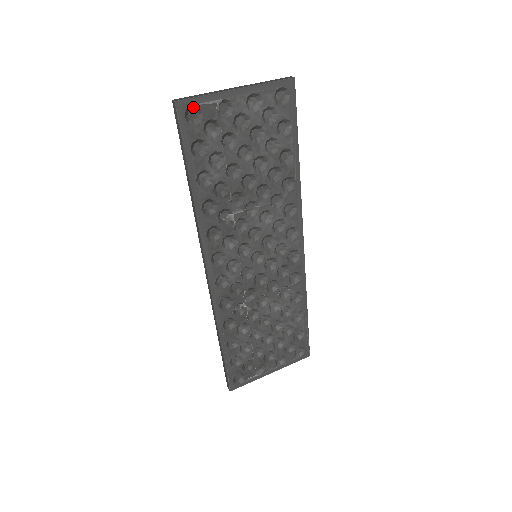
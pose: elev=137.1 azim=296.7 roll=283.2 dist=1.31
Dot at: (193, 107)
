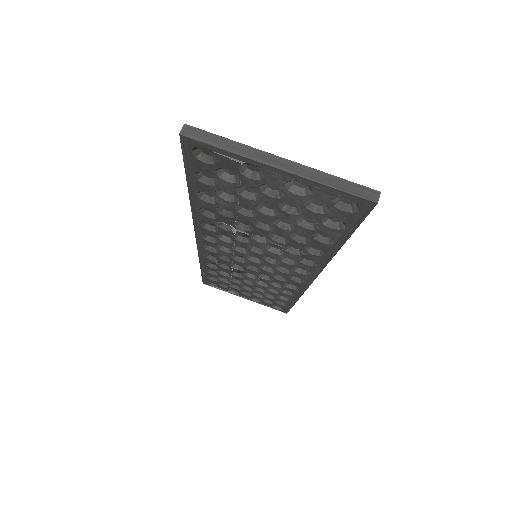
Dot at: (208, 148)
